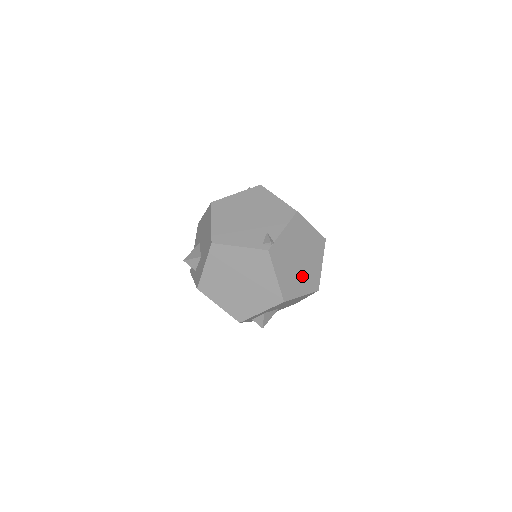
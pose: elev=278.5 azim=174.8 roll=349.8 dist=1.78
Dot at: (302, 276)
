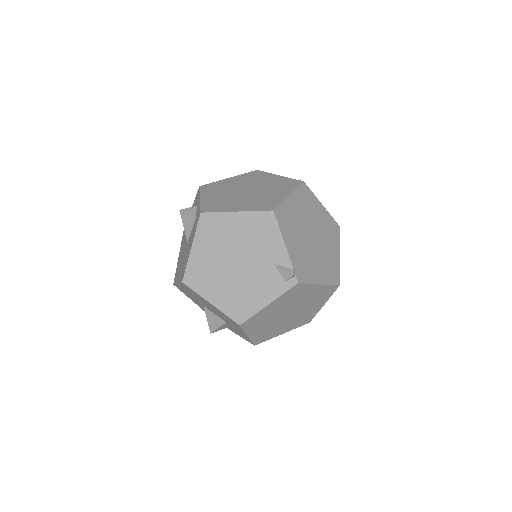
Dot at: (326, 244)
